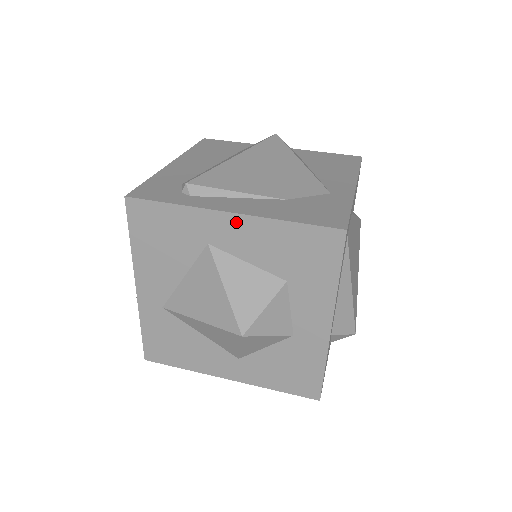
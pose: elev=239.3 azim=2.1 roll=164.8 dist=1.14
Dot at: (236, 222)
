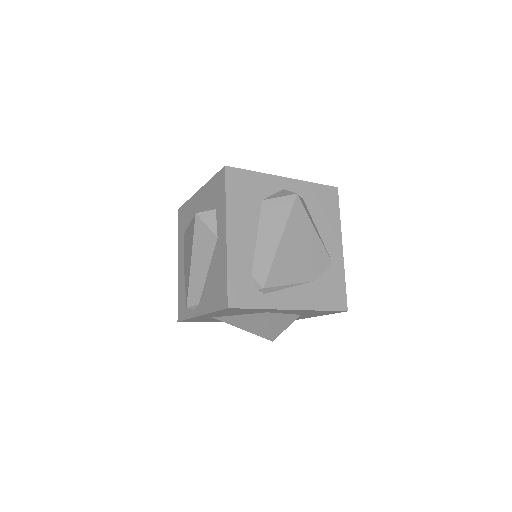
Dot at: occluded
